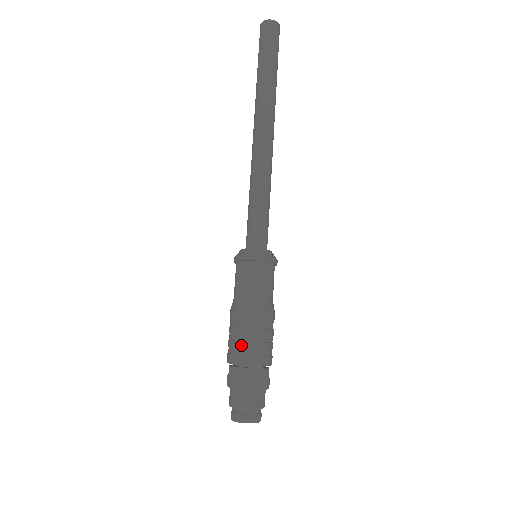
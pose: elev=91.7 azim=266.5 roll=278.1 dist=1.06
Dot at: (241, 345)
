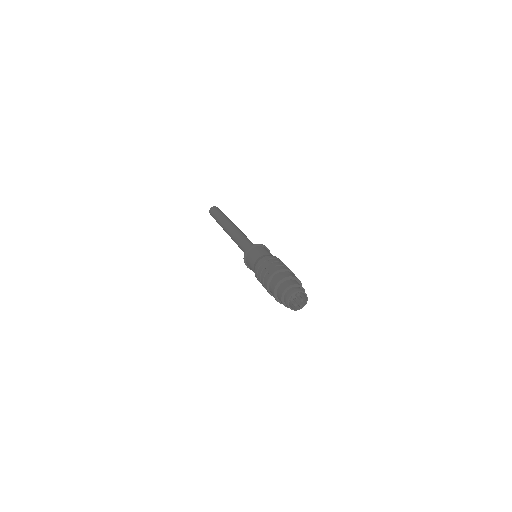
Dot at: (265, 272)
